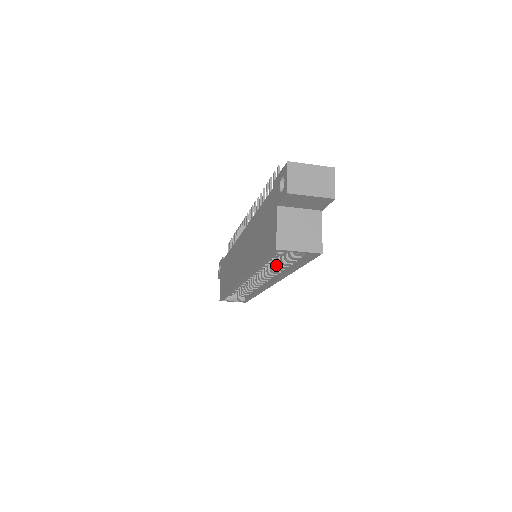
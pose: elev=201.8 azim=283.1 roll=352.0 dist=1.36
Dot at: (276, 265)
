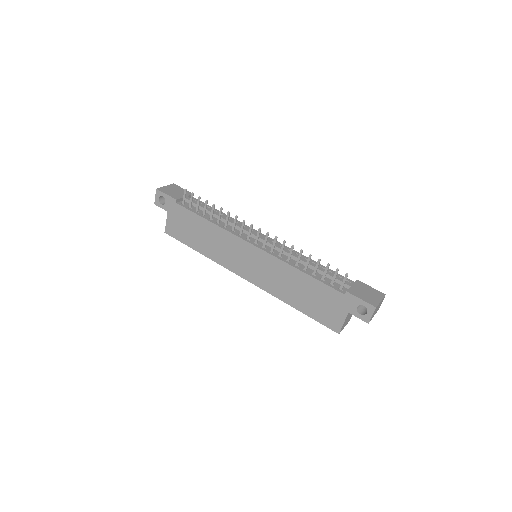
Dot at: occluded
